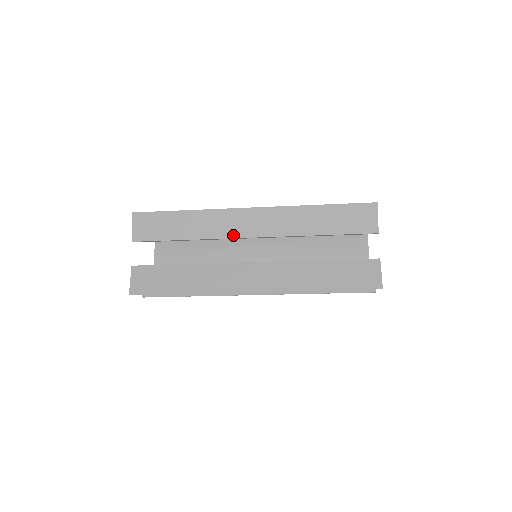
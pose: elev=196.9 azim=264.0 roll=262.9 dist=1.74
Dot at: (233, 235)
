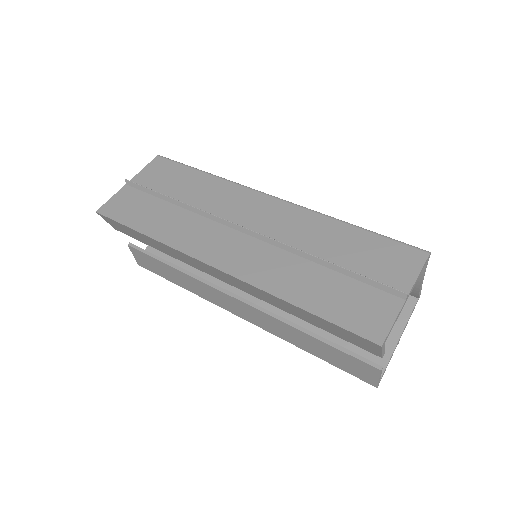
Dot at: (207, 273)
